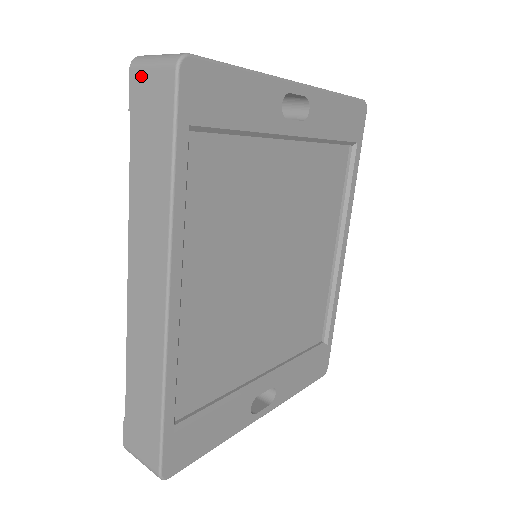
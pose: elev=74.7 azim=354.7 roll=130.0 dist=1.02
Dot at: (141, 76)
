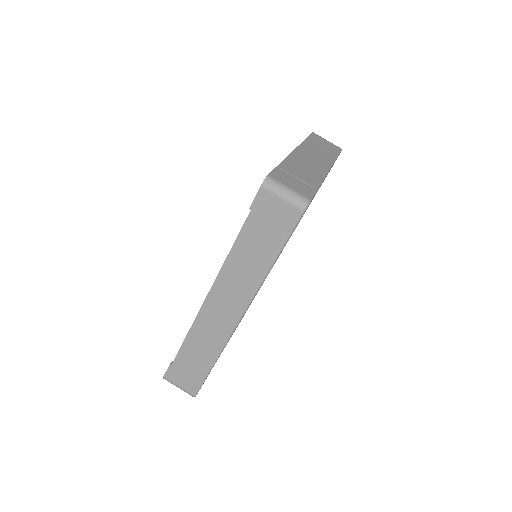
Dot at: (270, 197)
